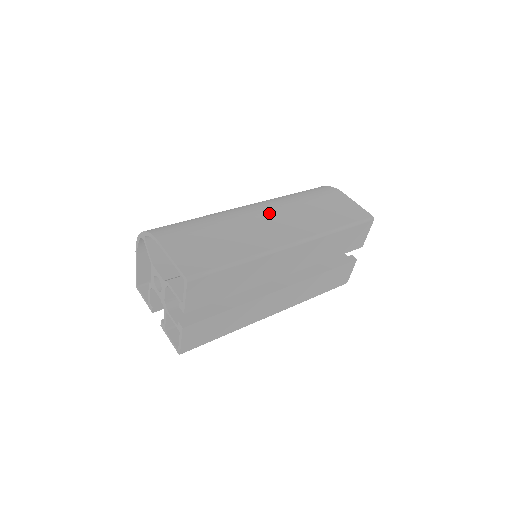
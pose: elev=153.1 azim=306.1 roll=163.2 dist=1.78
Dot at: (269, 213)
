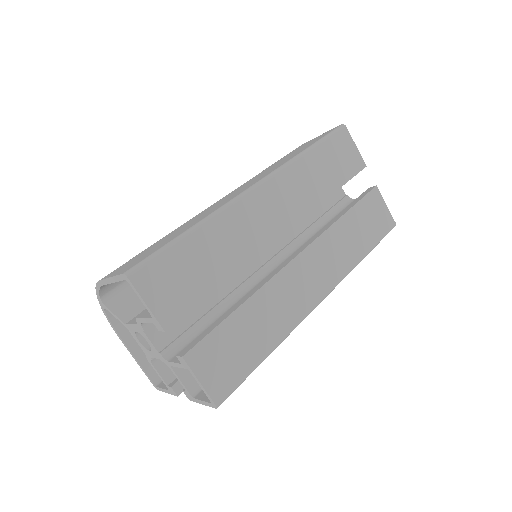
Dot at: occluded
